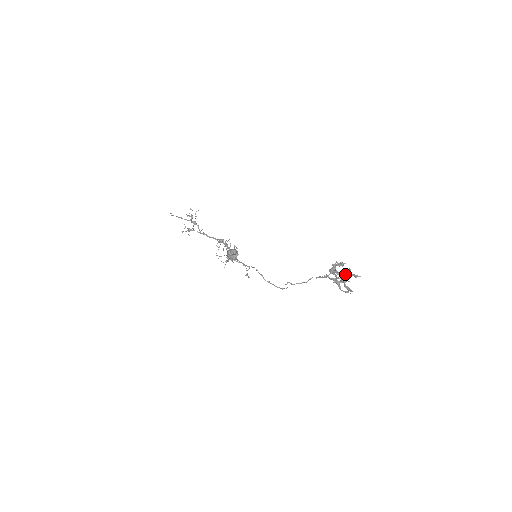
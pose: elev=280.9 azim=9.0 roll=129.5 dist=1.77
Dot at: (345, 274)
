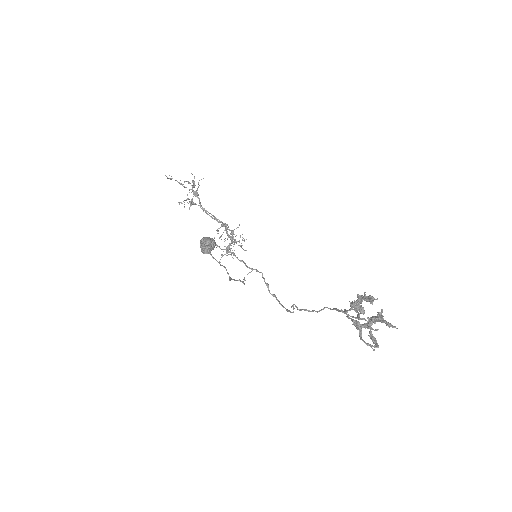
Dot at: (372, 316)
